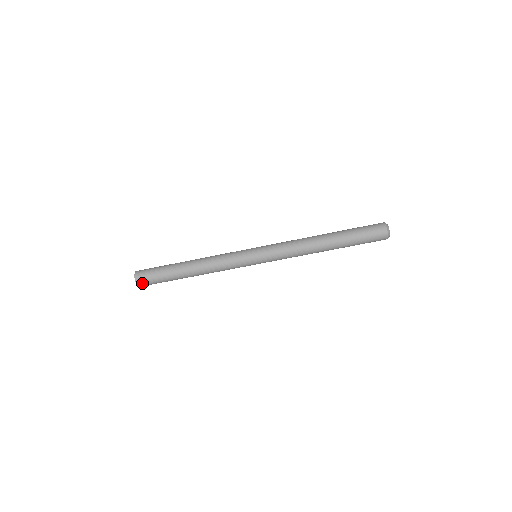
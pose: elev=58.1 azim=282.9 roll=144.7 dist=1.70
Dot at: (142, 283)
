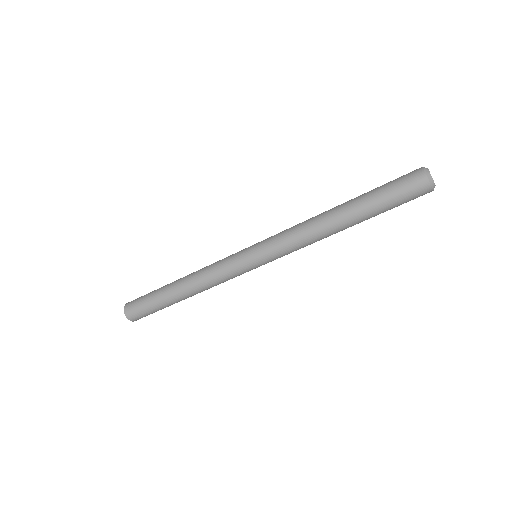
Dot at: occluded
